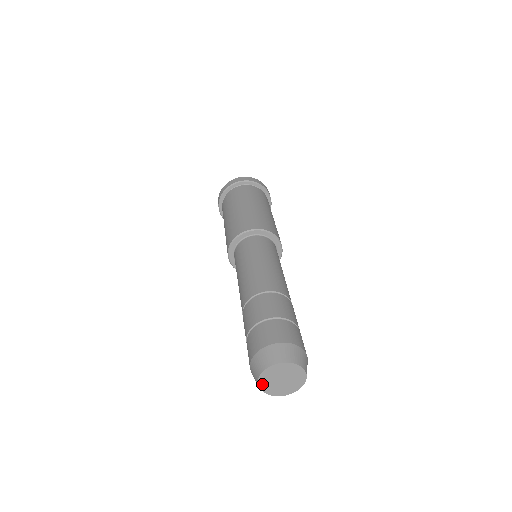
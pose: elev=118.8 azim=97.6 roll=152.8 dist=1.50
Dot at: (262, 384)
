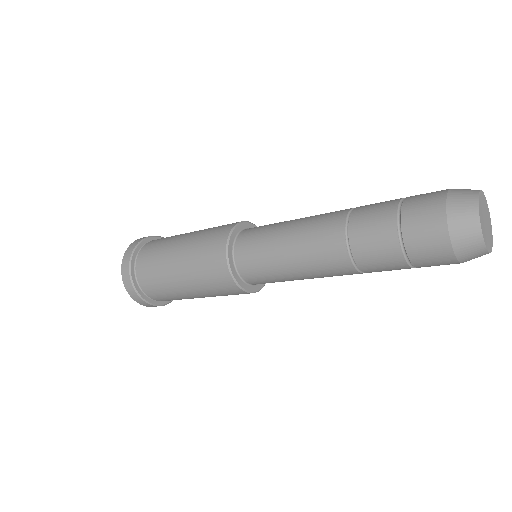
Dot at: (483, 233)
